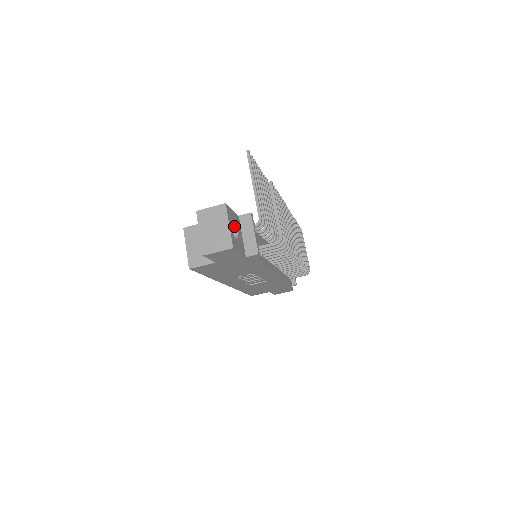
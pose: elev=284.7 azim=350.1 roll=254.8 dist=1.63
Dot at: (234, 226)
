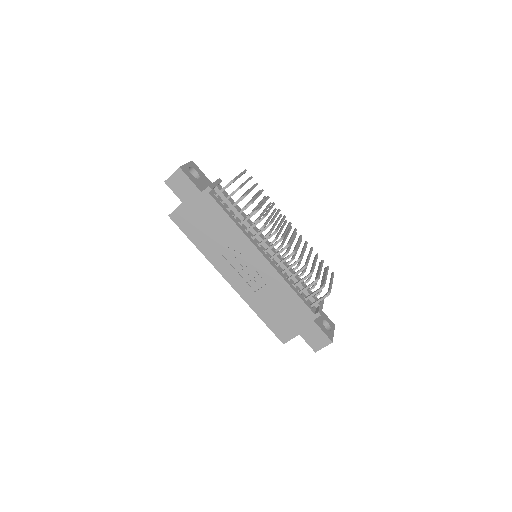
Dot at: (199, 177)
